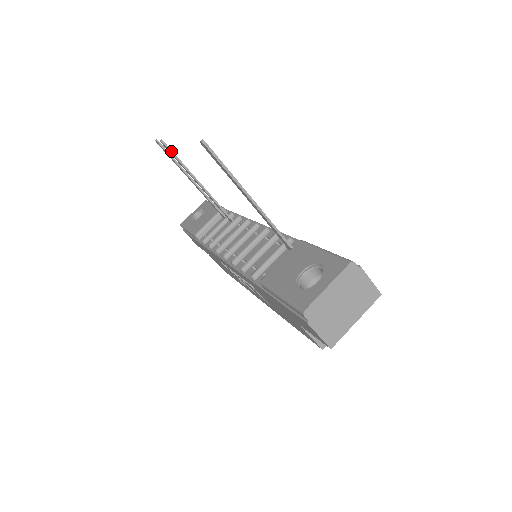
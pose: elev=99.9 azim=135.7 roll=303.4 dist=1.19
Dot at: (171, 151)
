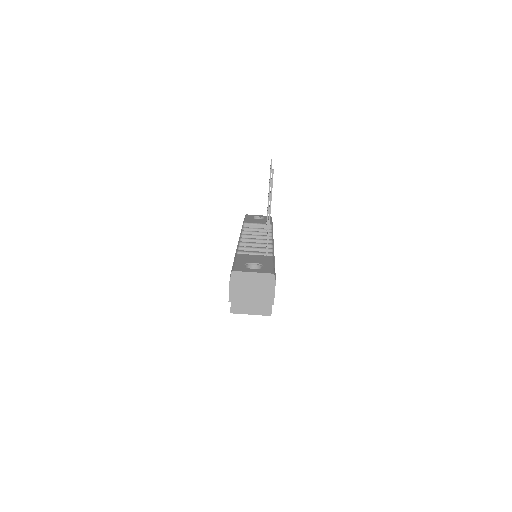
Dot at: (271, 170)
